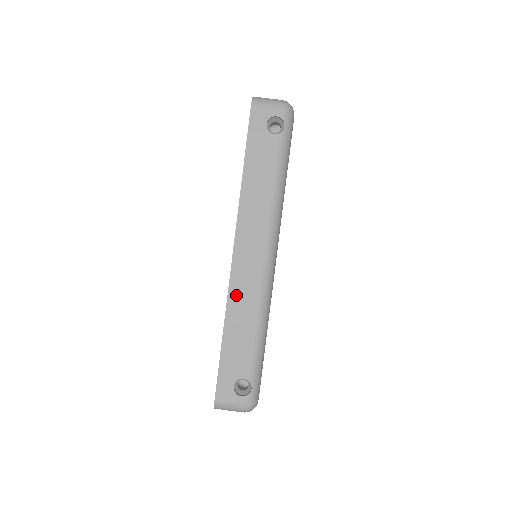
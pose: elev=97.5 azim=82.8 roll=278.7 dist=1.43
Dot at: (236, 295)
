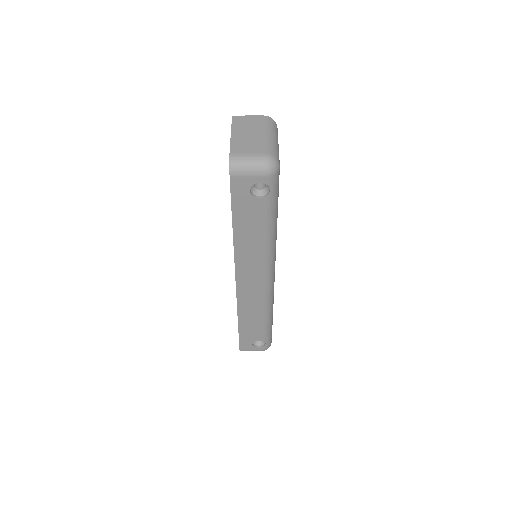
Dot at: (244, 304)
